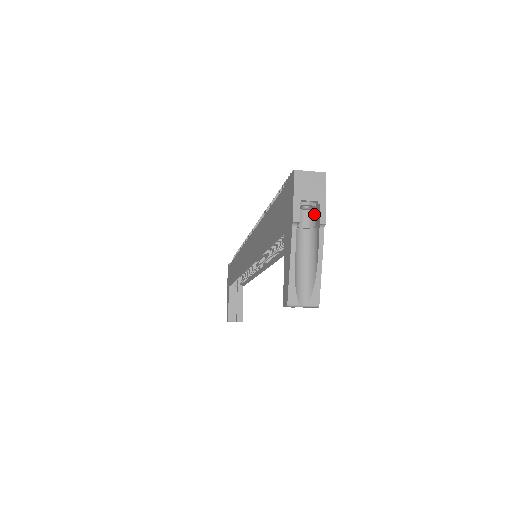
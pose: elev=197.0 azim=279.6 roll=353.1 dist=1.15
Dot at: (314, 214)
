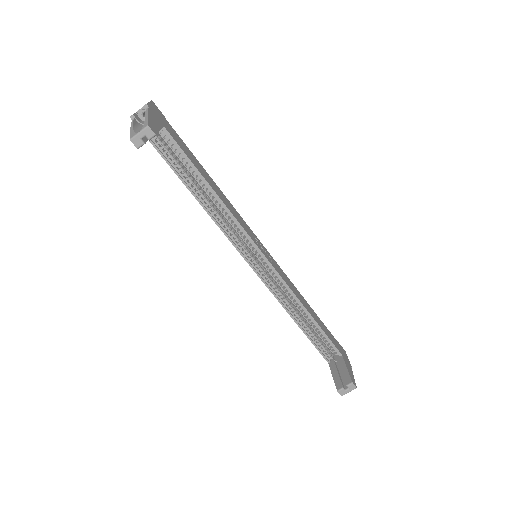
Dot at: occluded
